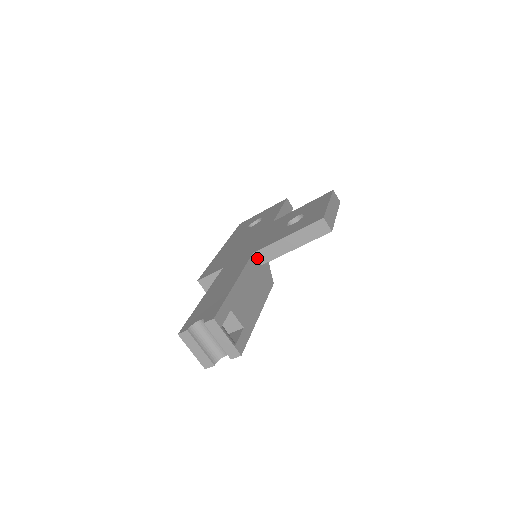
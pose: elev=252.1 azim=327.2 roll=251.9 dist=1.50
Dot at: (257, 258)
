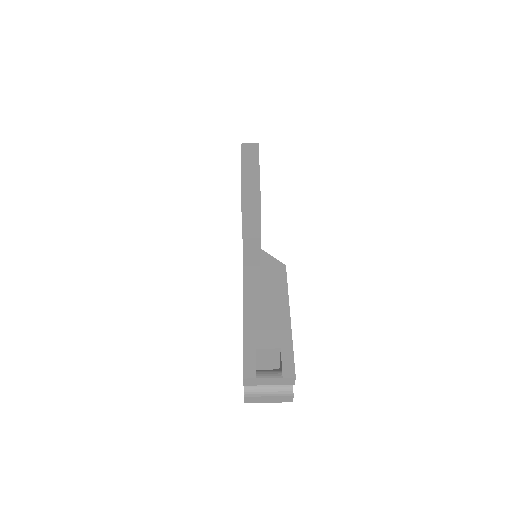
Dot at: (251, 266)
